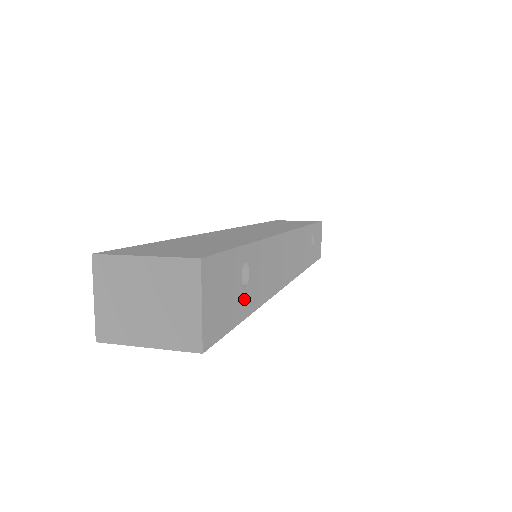
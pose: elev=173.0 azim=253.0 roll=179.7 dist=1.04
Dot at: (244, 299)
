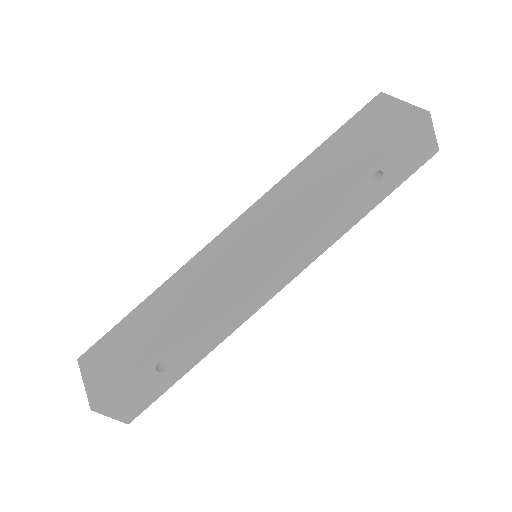
Dot at: (173, 373)
